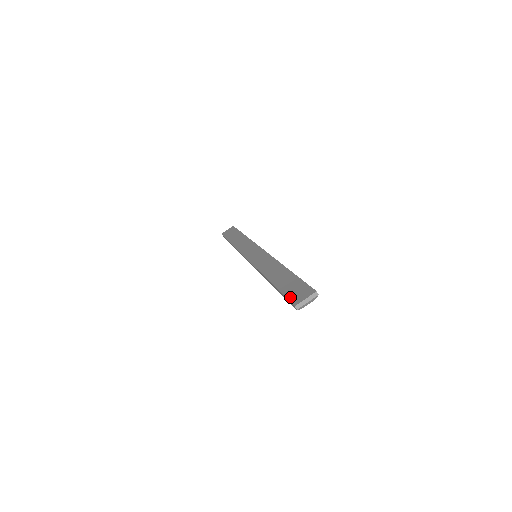
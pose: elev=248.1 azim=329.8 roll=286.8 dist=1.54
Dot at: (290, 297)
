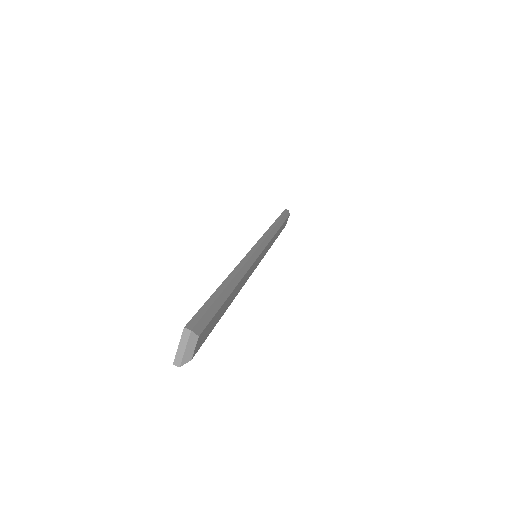
Dot at: occluded
